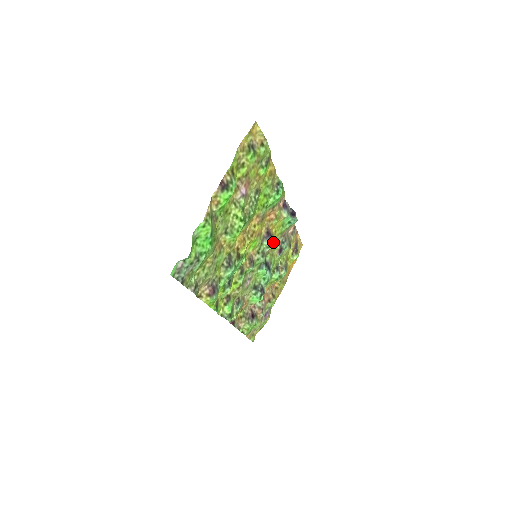
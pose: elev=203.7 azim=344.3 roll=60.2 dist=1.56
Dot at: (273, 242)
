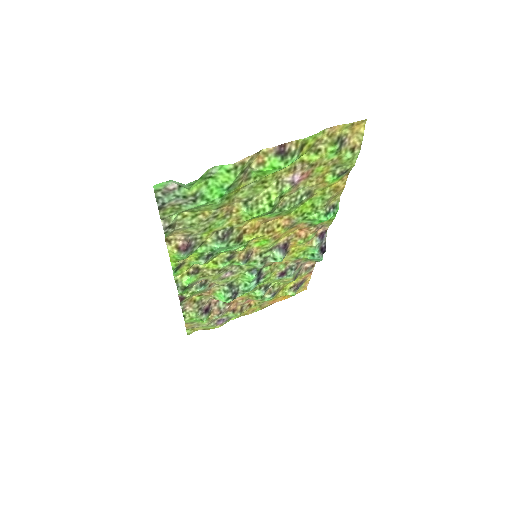
Dot at: (283, 258)
